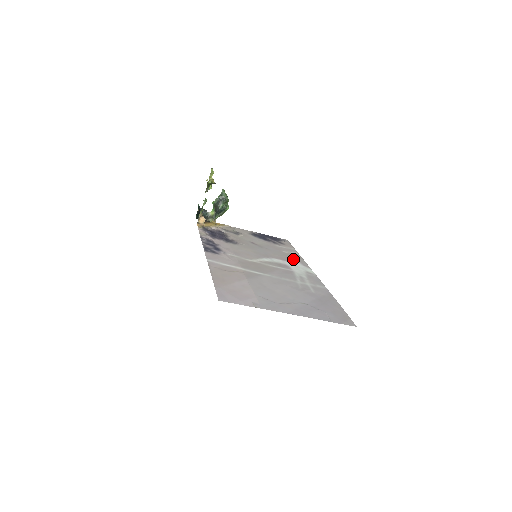
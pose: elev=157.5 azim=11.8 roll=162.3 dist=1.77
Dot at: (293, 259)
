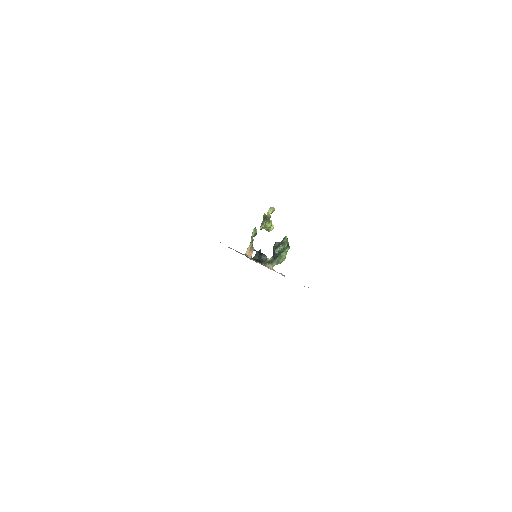
Dot at: occluded
